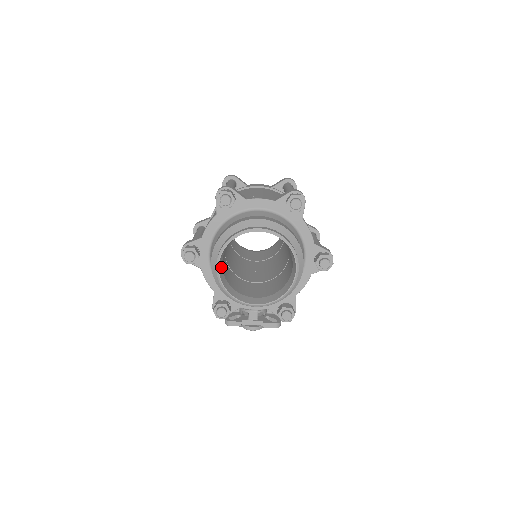
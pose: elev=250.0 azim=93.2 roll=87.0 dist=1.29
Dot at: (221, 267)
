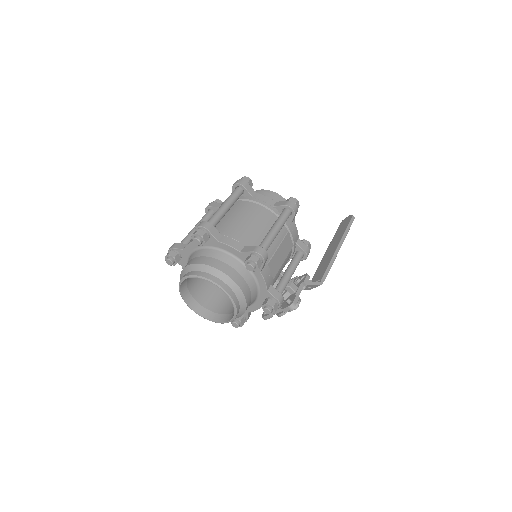
Dot at: (197, 305)
